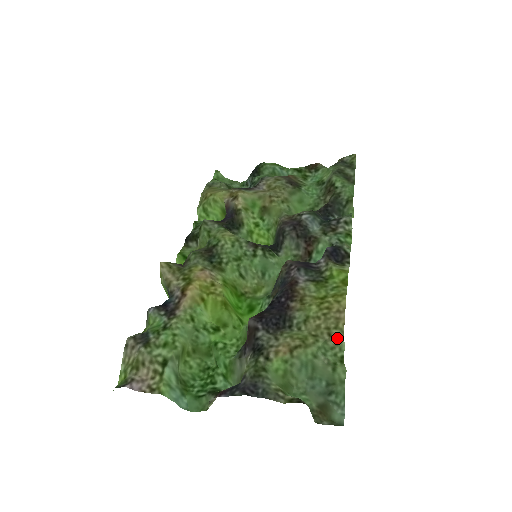
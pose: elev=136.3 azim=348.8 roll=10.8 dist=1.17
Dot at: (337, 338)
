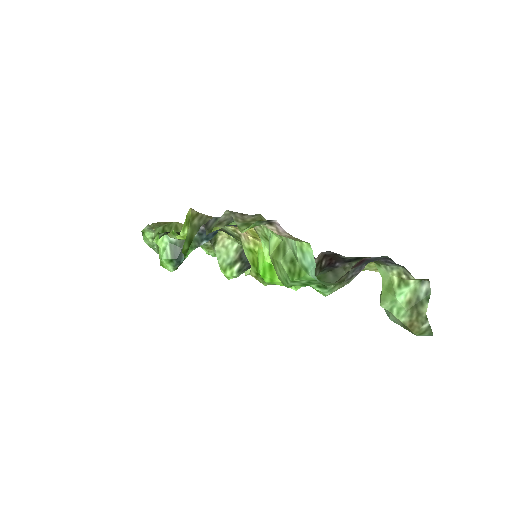
Dot at: occluded
